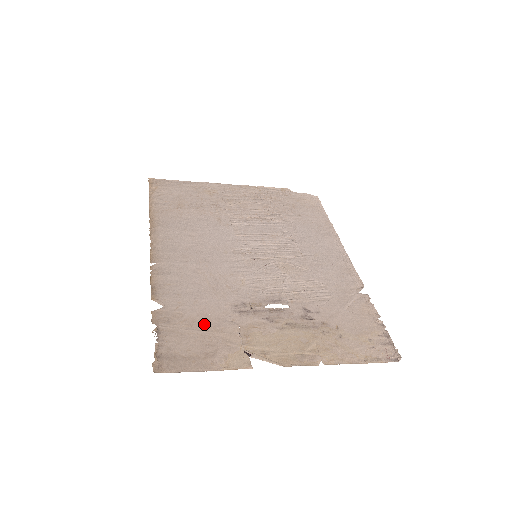
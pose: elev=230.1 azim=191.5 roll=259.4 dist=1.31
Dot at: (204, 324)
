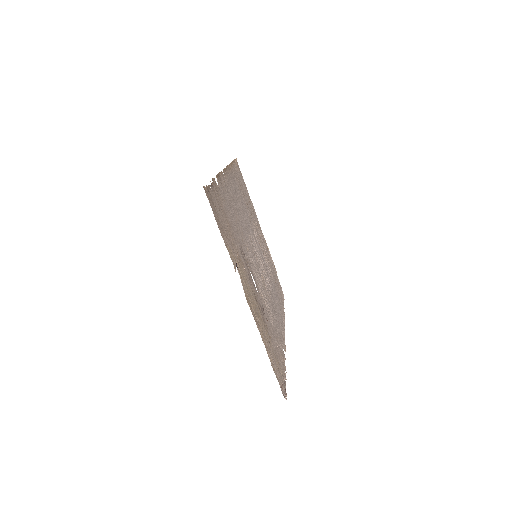
Dot at: (228, 223)
